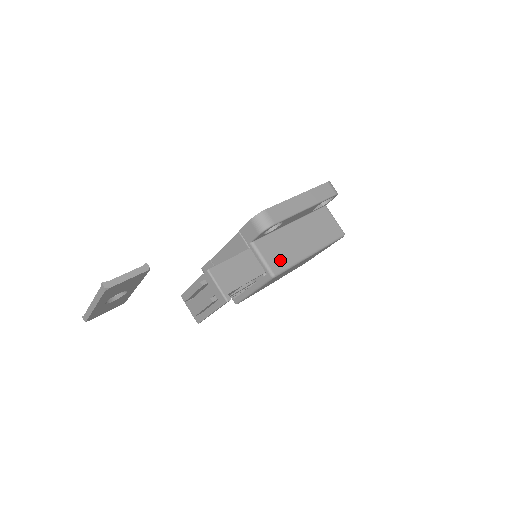
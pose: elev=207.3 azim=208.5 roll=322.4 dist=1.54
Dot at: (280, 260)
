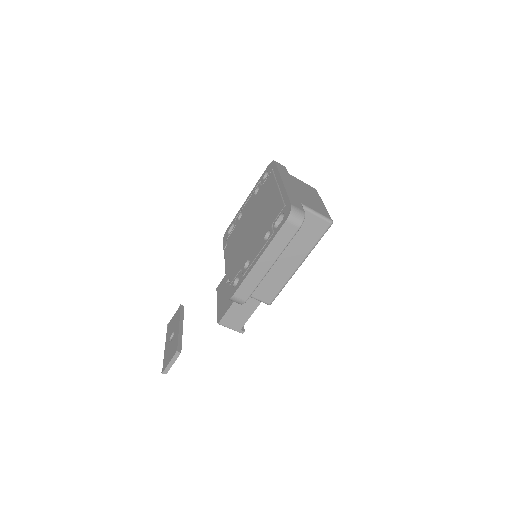
Dot at: (270, 291)
